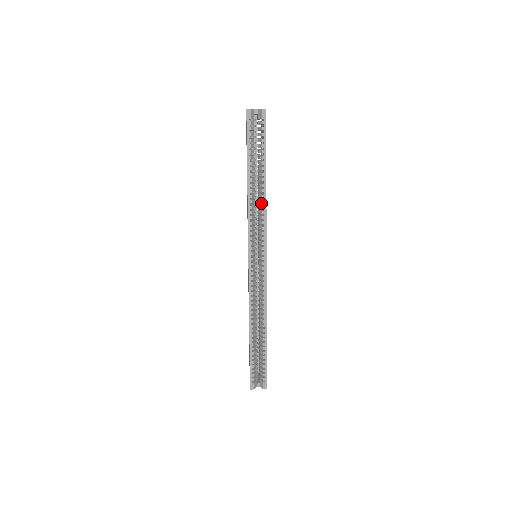
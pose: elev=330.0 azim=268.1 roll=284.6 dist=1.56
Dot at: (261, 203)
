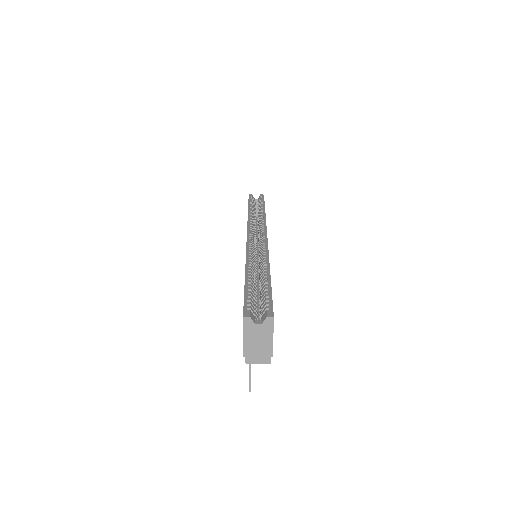
Dot at: occluded
